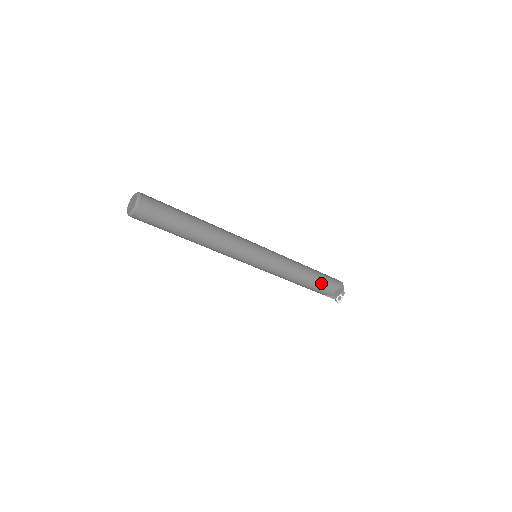
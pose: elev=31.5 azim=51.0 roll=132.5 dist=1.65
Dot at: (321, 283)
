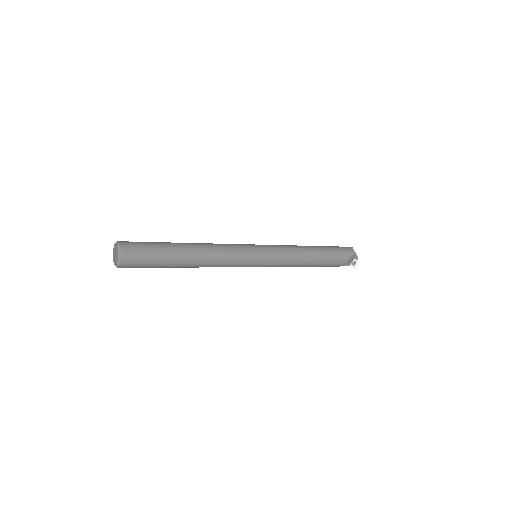
Dot at: (330, 258)
